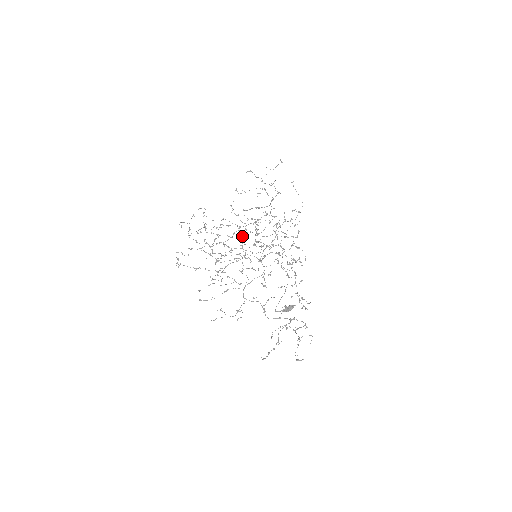
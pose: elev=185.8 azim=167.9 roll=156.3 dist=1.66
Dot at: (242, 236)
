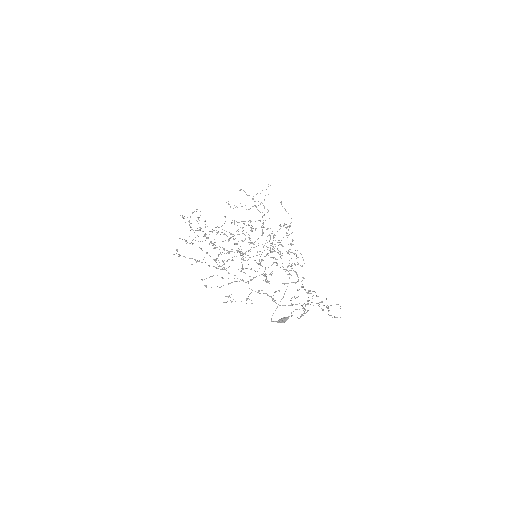
Dot at: (237, 243)
